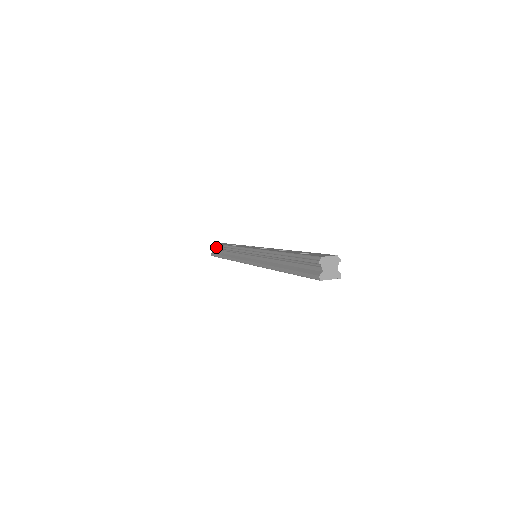
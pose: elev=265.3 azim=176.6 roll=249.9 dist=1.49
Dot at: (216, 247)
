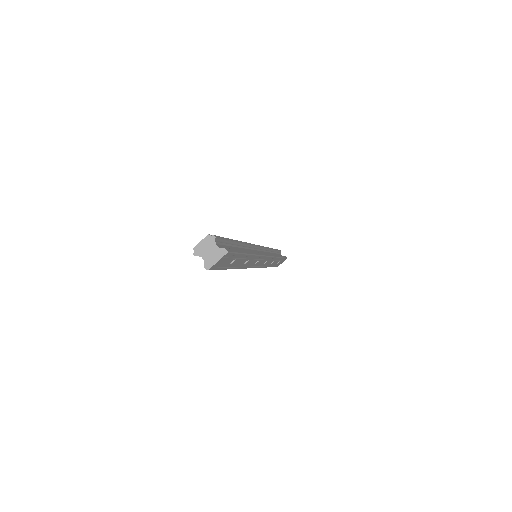
Dot at: occluded
